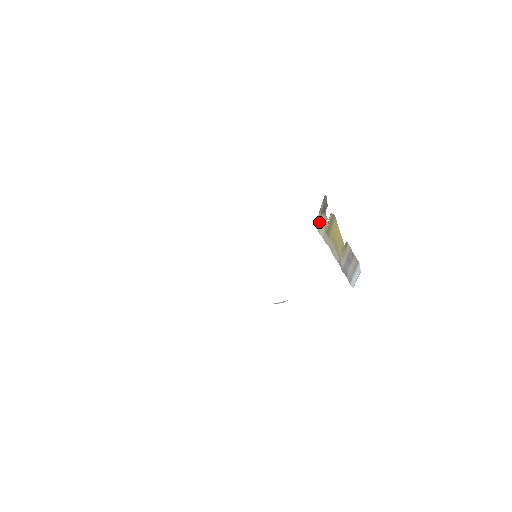
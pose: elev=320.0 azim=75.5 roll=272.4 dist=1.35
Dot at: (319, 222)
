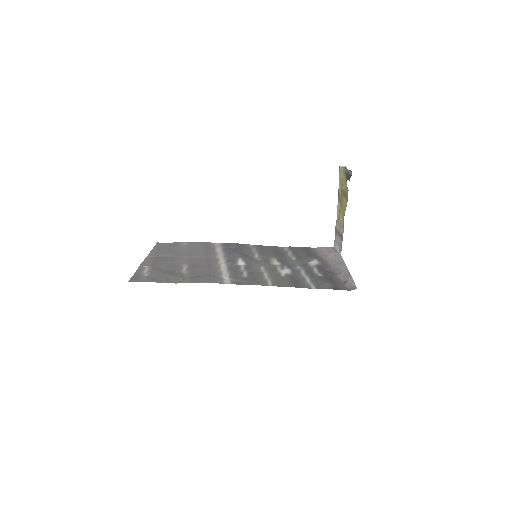
Dot at: (342, 173)
